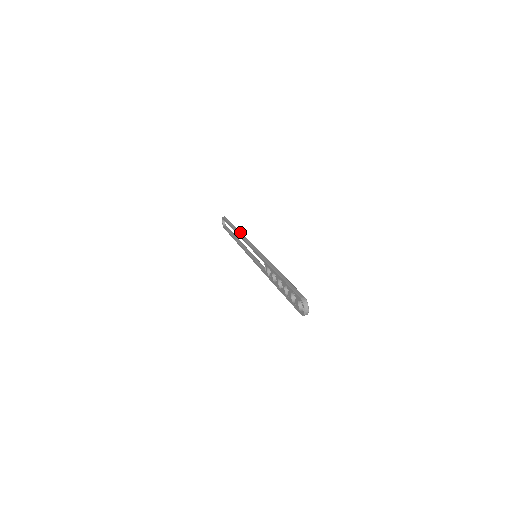
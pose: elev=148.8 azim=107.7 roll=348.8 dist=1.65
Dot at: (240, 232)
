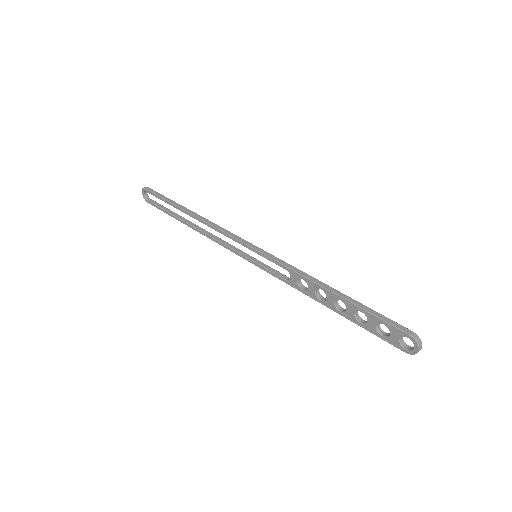
Dot at: (201, 216)
